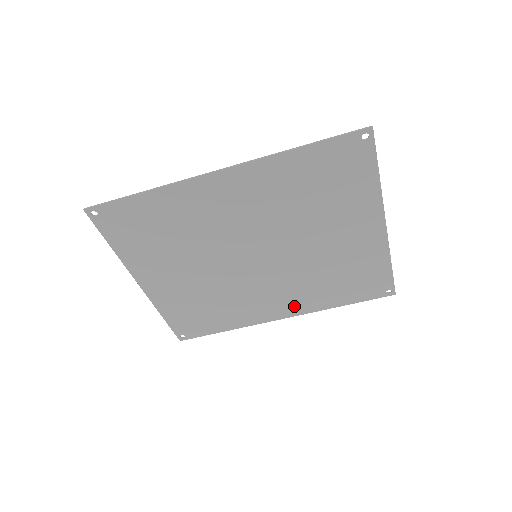
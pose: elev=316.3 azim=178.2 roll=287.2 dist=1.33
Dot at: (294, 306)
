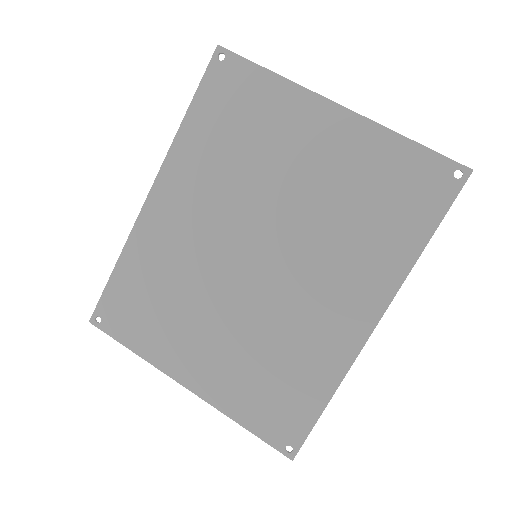
Dot at: (367, 294)
